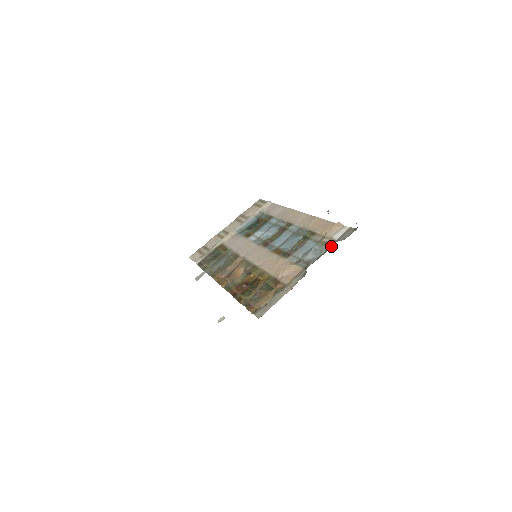
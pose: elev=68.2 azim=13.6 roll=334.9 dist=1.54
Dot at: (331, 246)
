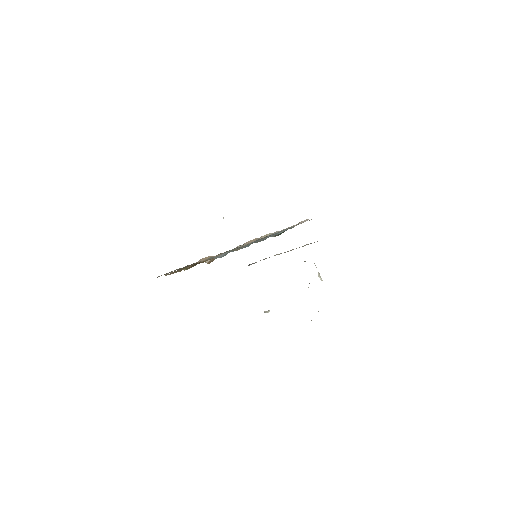
Dot at: occluded
